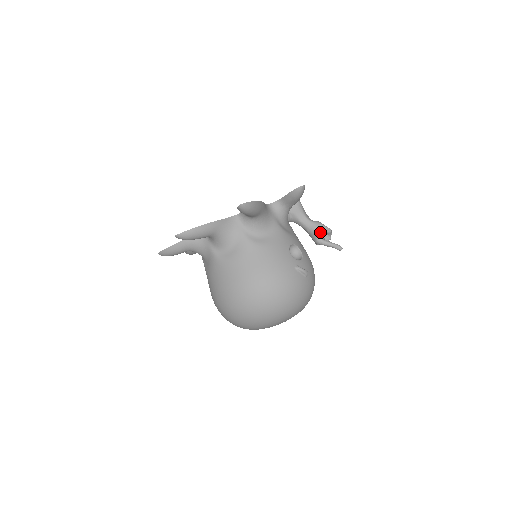
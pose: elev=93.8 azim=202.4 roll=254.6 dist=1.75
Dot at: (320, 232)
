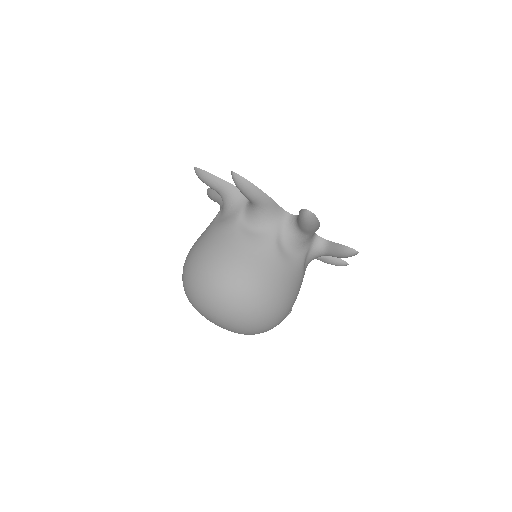
Dot at: occluded
